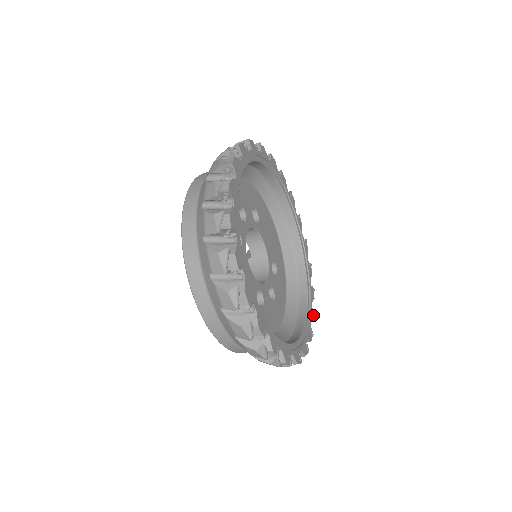
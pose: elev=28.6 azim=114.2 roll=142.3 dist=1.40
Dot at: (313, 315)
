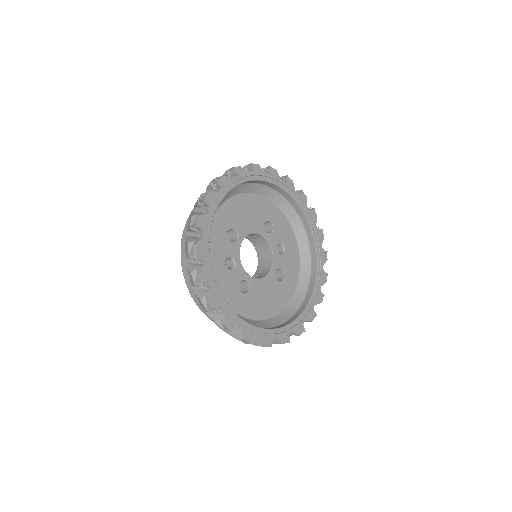
Dot at: (314, 213)
